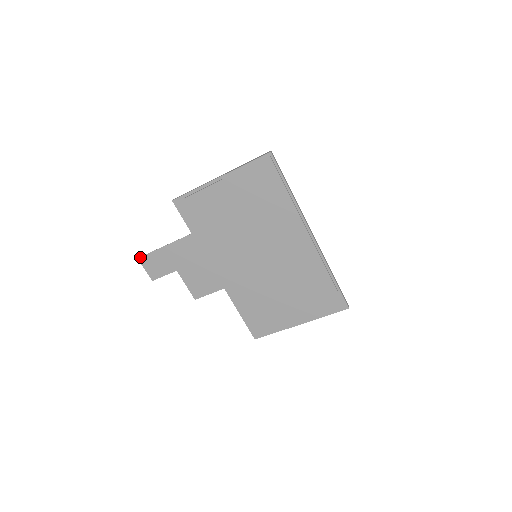
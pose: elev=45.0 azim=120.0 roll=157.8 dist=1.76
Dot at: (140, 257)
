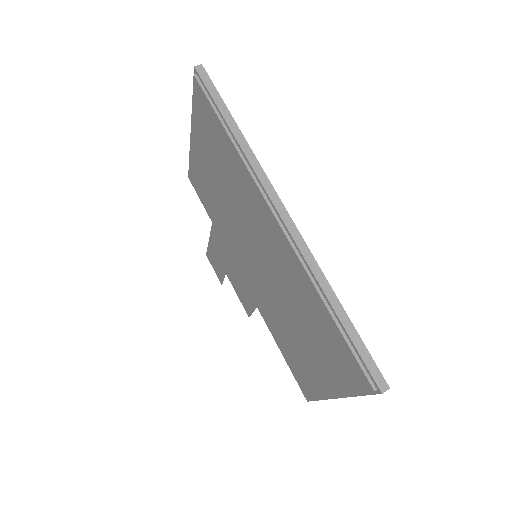
Dot at: (206, 253)
